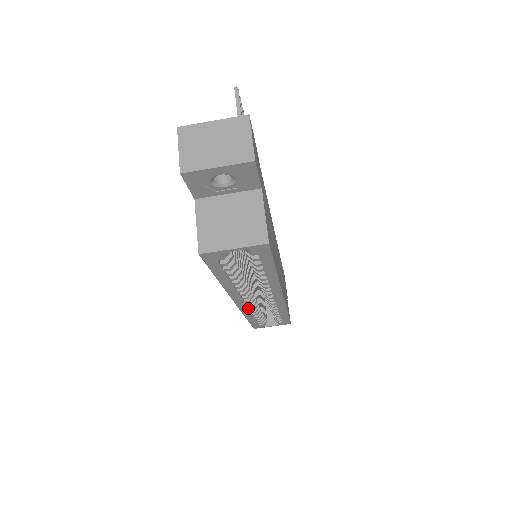
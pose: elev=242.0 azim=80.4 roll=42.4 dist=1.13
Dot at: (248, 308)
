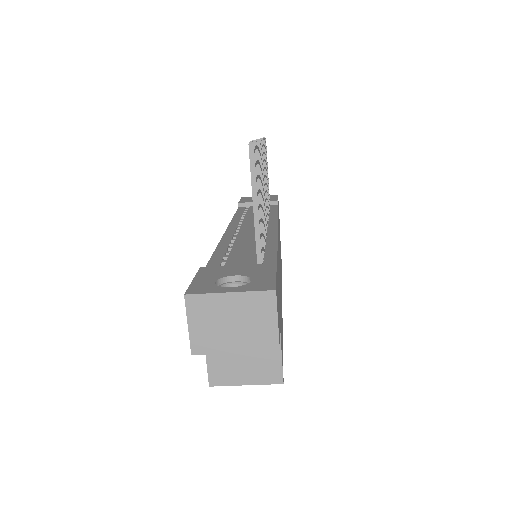
Dot at: occluded
